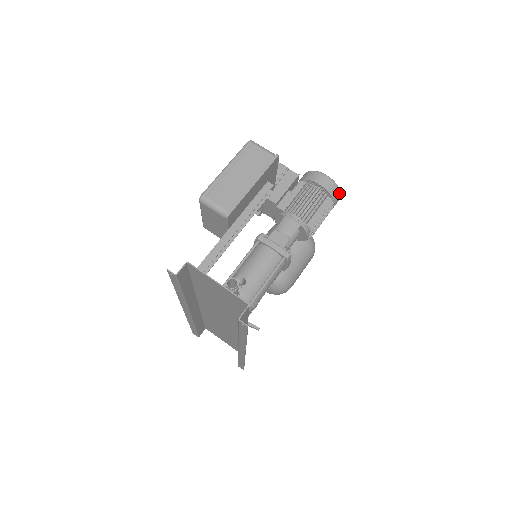
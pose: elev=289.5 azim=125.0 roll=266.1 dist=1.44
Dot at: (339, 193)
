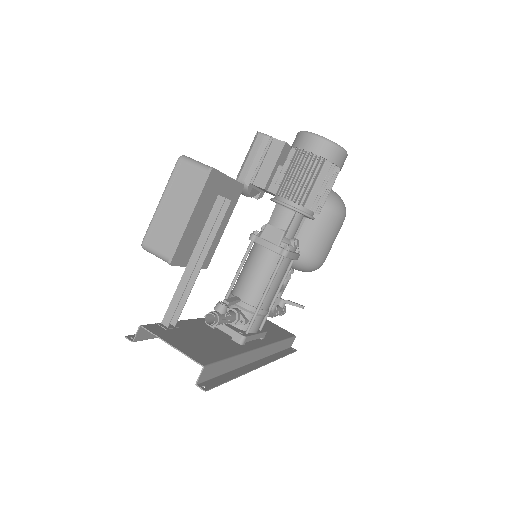
Dot at: (341, 151)
